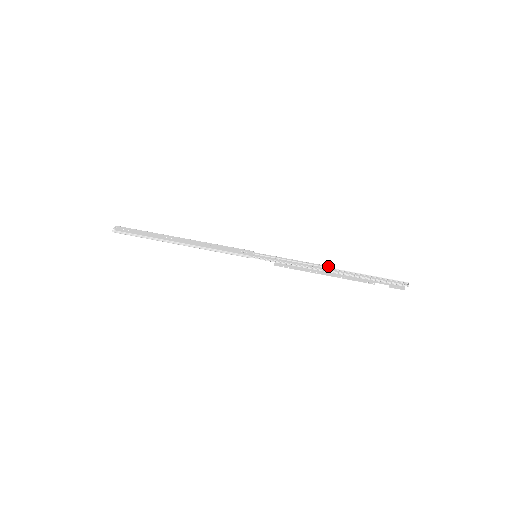
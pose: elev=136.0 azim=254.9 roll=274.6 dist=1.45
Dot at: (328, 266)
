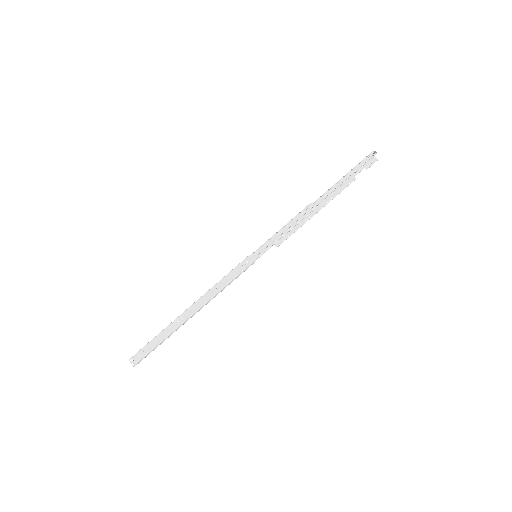
Dot at: (311, 203)
